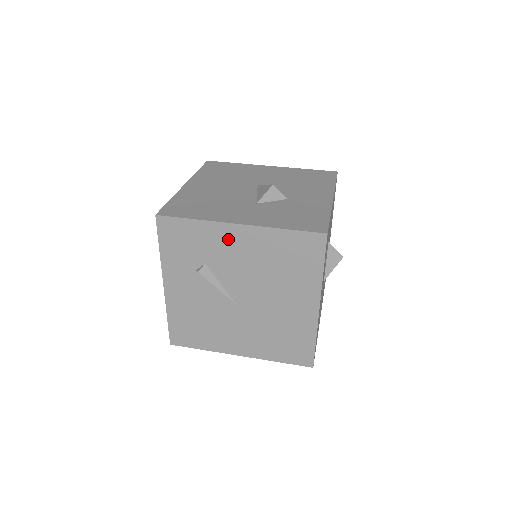
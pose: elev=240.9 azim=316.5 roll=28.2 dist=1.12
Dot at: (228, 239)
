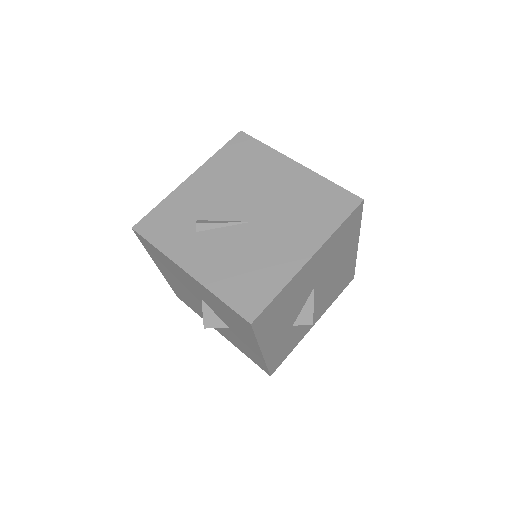
Dot at: (193, 191)
